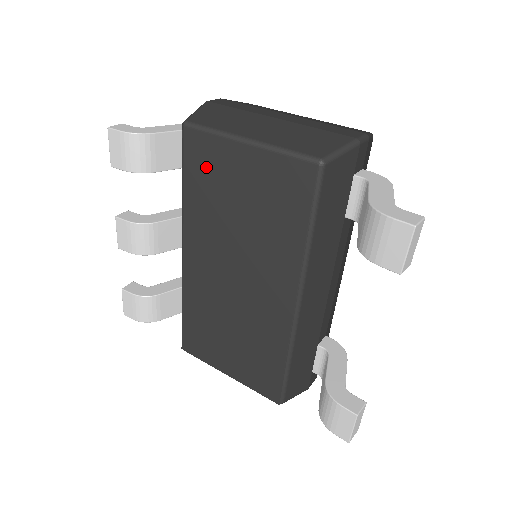
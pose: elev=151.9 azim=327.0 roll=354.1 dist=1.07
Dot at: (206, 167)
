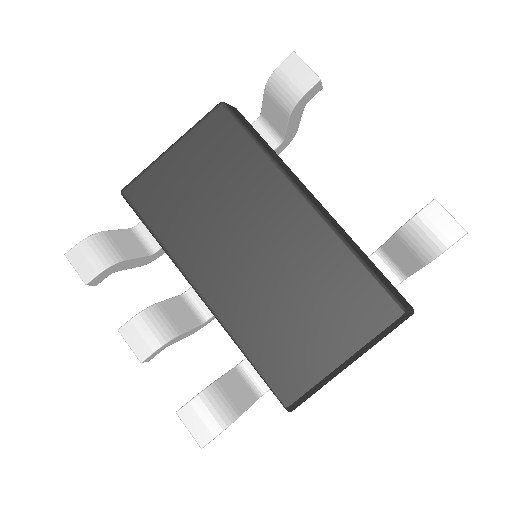
Dot at: (159, 197)
